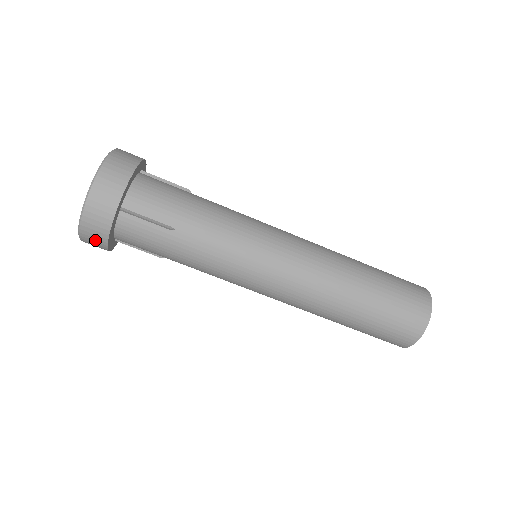
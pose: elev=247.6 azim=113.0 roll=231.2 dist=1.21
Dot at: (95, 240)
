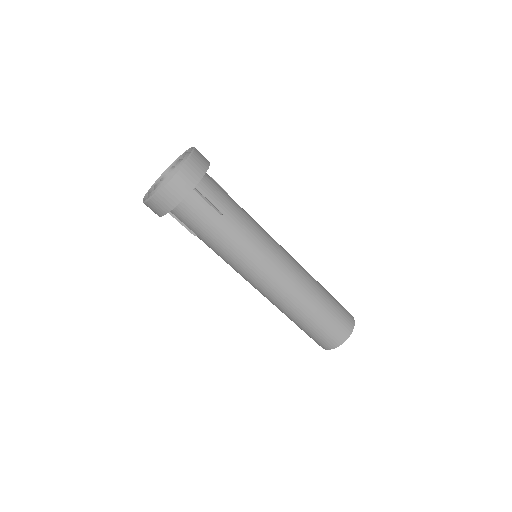
Dot at: (165, 202)
